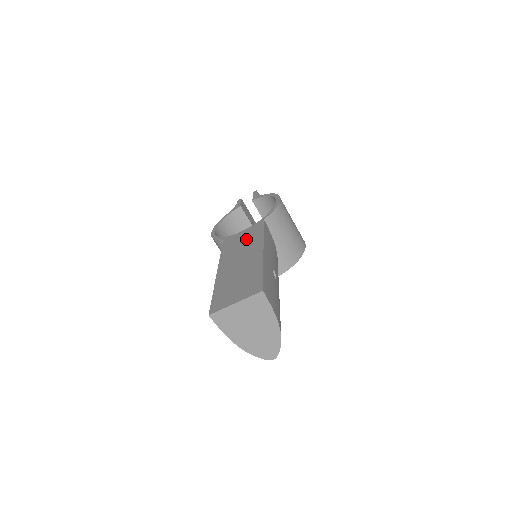
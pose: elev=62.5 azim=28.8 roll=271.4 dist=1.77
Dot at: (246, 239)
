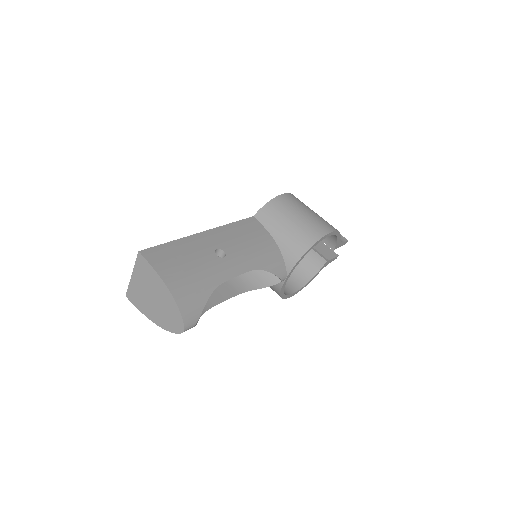
Dot at: occluded
